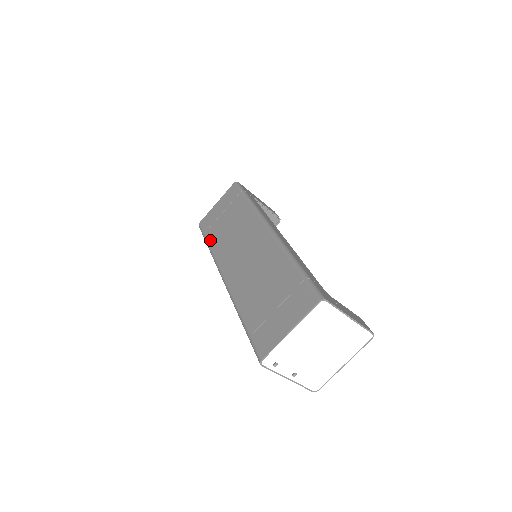
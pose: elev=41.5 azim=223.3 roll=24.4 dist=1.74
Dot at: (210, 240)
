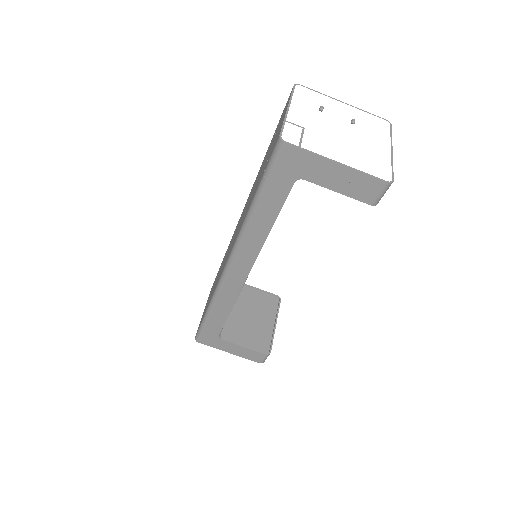
Dot at: (207, 306)
